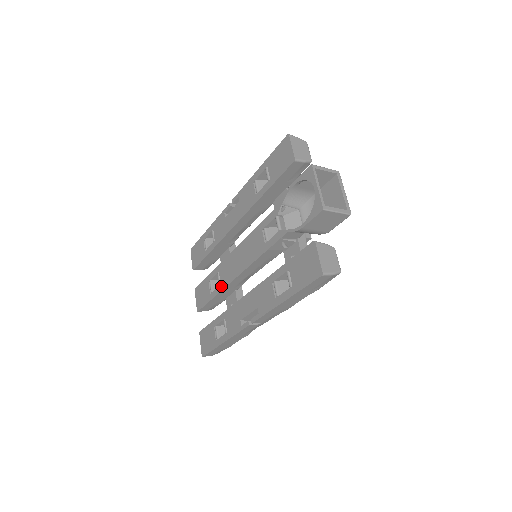
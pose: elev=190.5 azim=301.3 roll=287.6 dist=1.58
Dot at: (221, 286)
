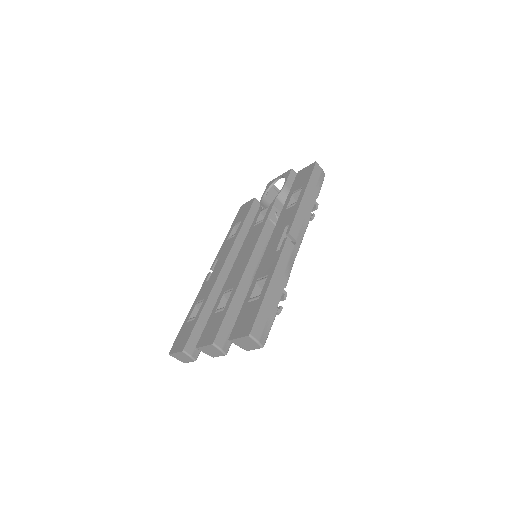
Dot at: (235, 286)
